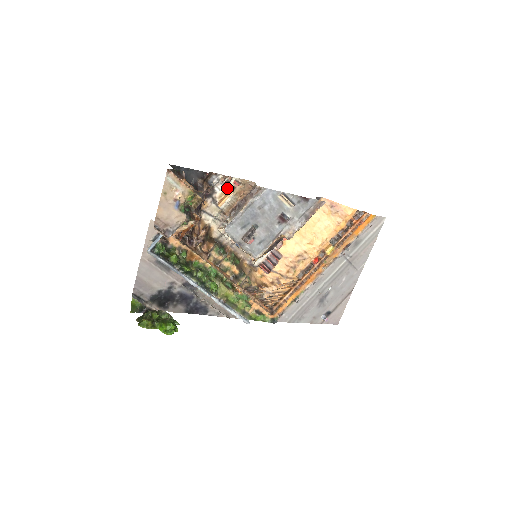
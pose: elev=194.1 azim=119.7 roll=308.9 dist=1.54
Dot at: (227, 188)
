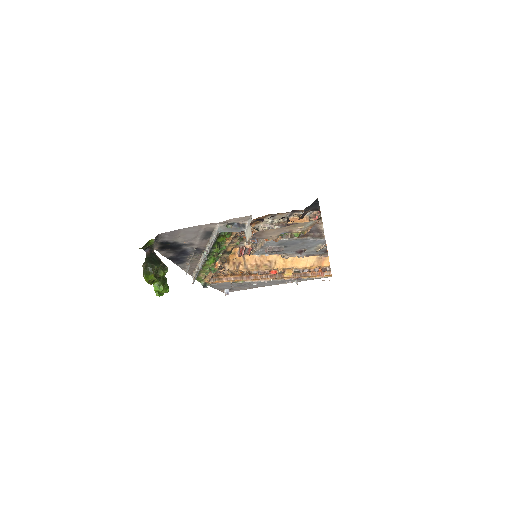
Dot at: (307, 215)
